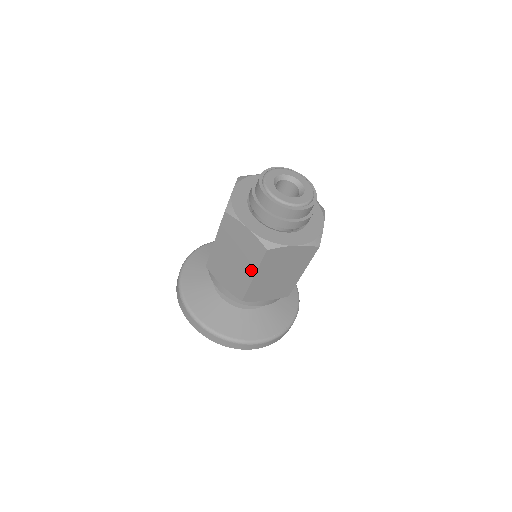
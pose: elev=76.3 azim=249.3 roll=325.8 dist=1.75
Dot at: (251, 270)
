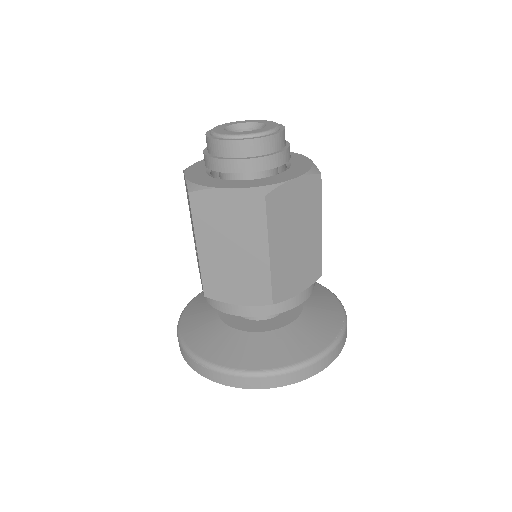
Dot at: (261, 246)
